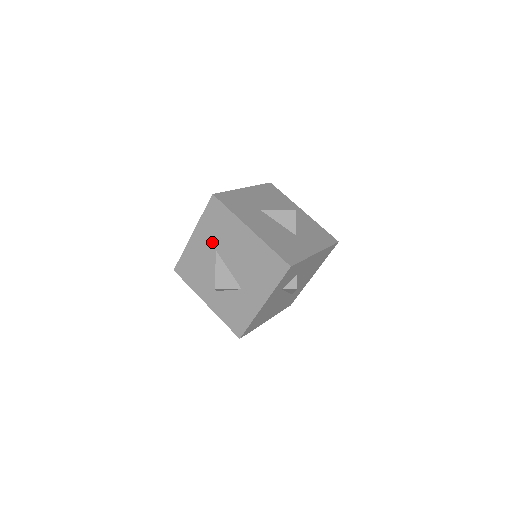
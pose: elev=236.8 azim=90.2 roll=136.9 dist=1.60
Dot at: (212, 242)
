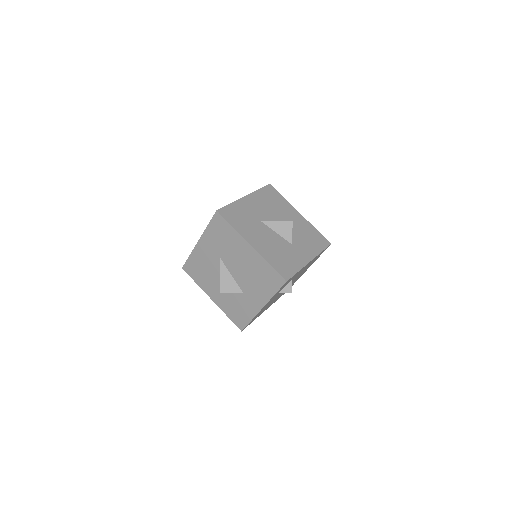
Dot at: (216, 251)
